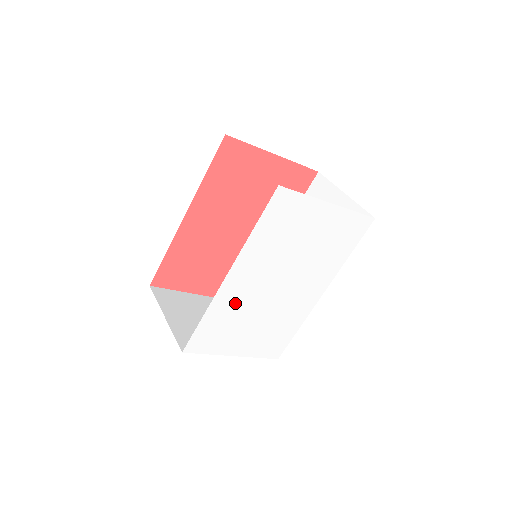
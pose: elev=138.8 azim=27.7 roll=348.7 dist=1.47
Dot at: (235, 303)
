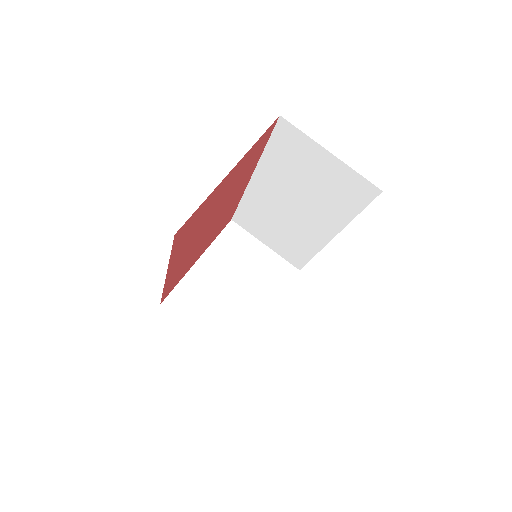
Dot at: occluded
